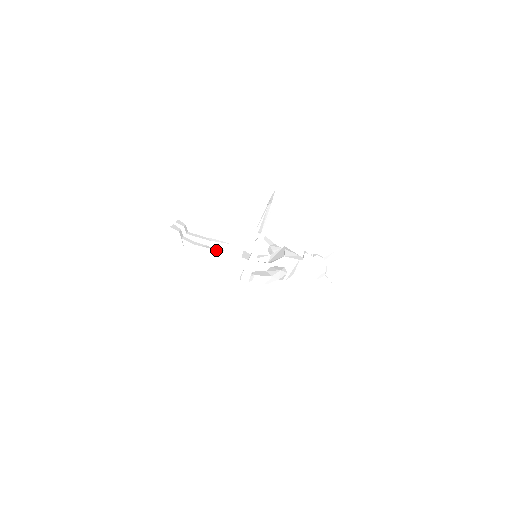
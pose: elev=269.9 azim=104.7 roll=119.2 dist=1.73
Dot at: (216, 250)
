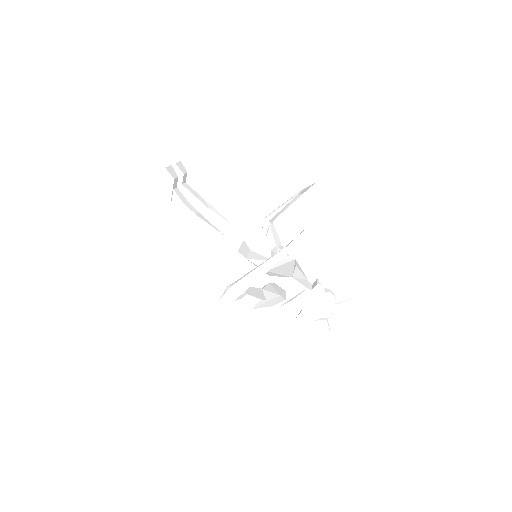
Dot at: (210, 226)
